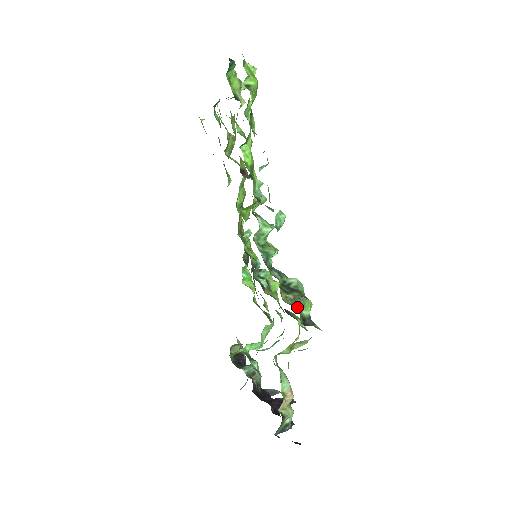
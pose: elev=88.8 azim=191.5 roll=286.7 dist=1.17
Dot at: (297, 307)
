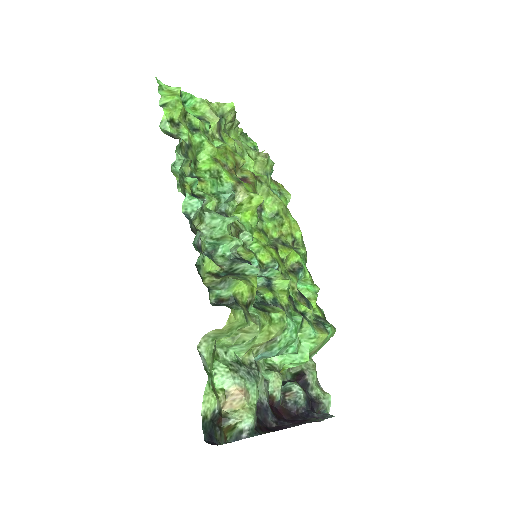
Dot at: (218, 289)
